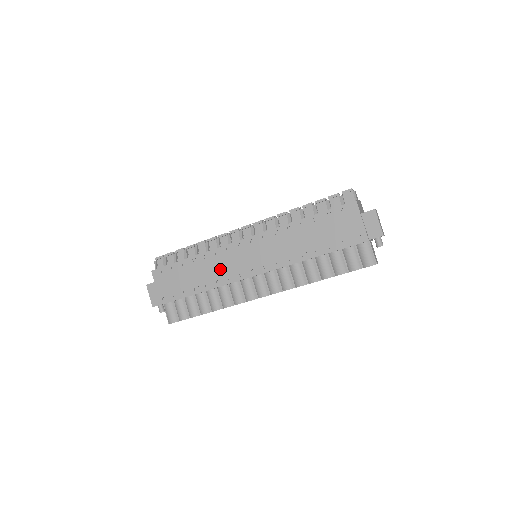
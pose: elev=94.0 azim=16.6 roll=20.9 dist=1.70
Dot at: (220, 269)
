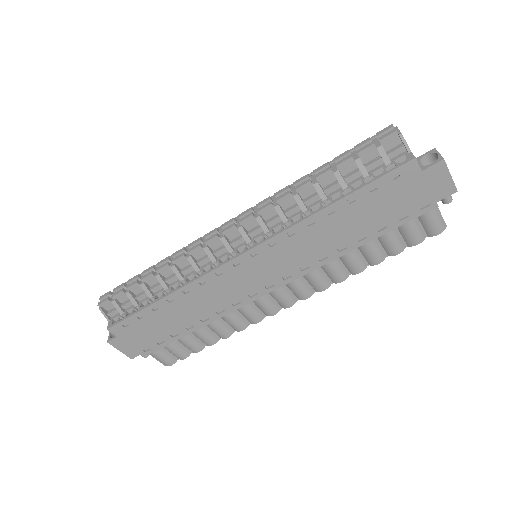
Dot at: (216, 299)
